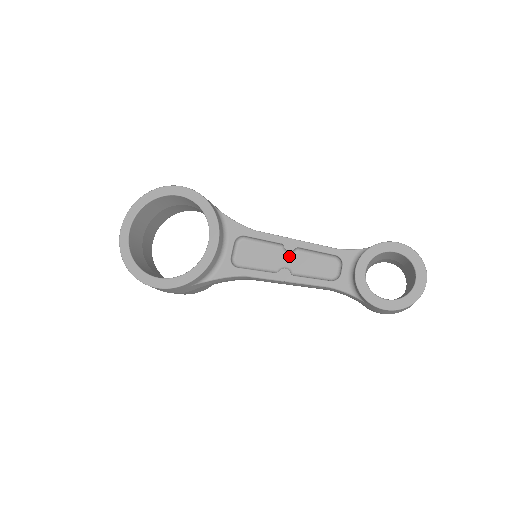
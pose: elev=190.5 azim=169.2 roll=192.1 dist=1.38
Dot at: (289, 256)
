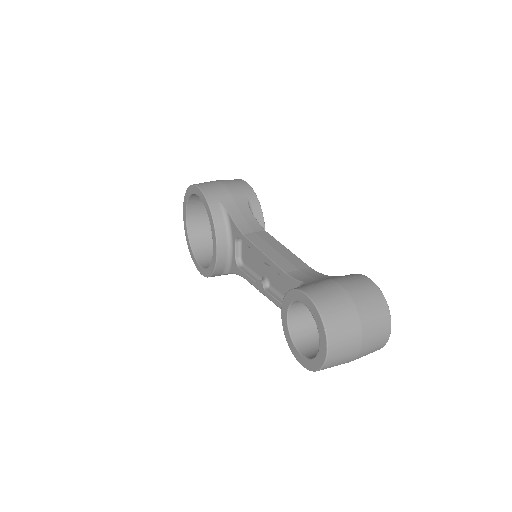
Dot at: (267, 266)
